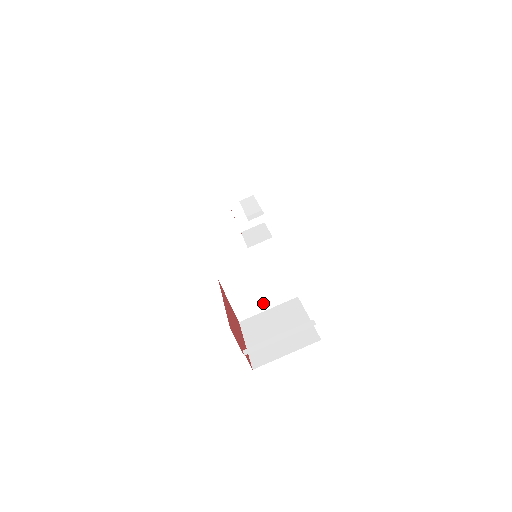
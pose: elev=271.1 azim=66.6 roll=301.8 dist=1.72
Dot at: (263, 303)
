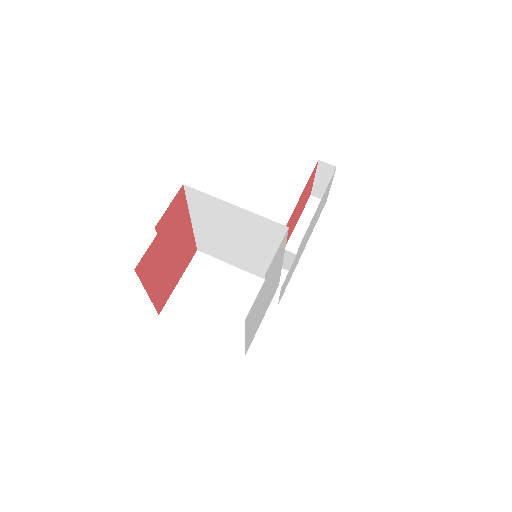
Dot at: (205, 321)
